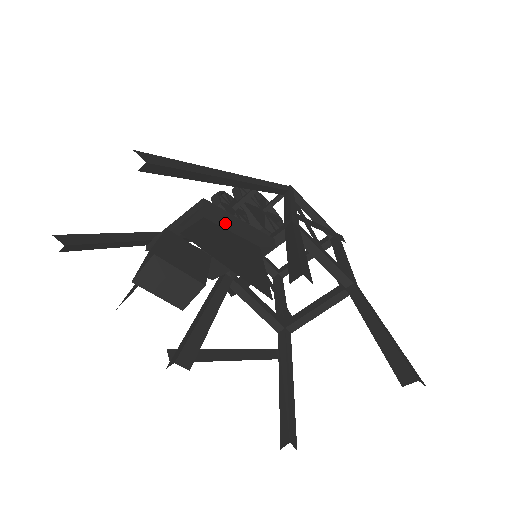
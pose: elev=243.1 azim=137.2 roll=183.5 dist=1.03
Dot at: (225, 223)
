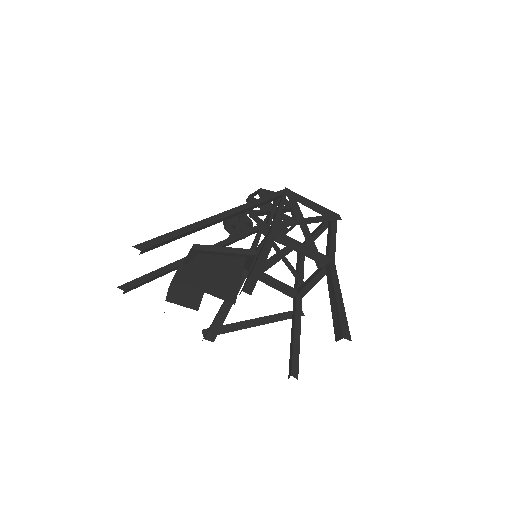
Dot at: (213, 253)
